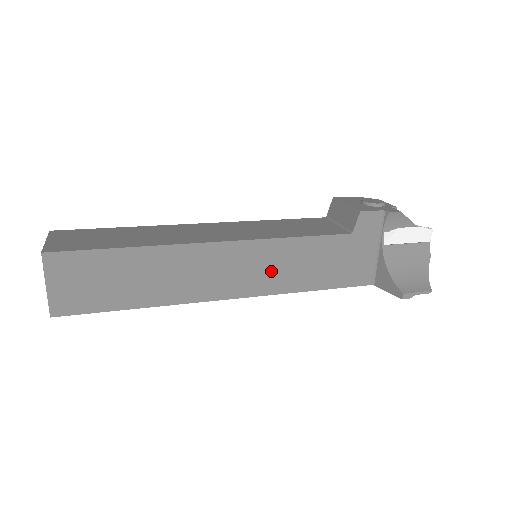
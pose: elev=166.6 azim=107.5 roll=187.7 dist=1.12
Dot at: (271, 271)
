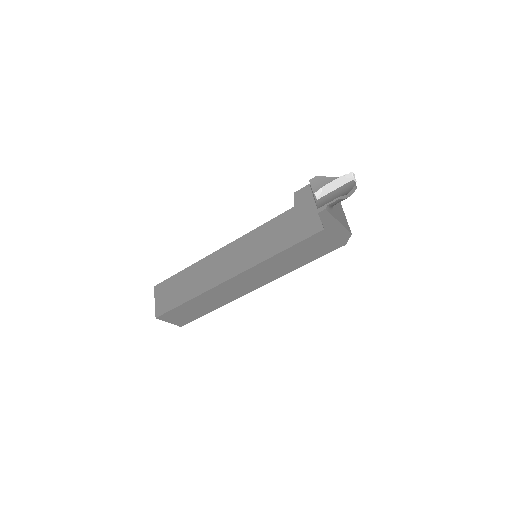
Dot at: (251, 251)
